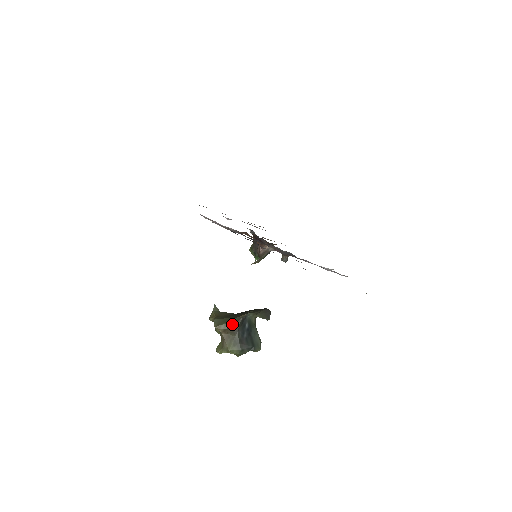
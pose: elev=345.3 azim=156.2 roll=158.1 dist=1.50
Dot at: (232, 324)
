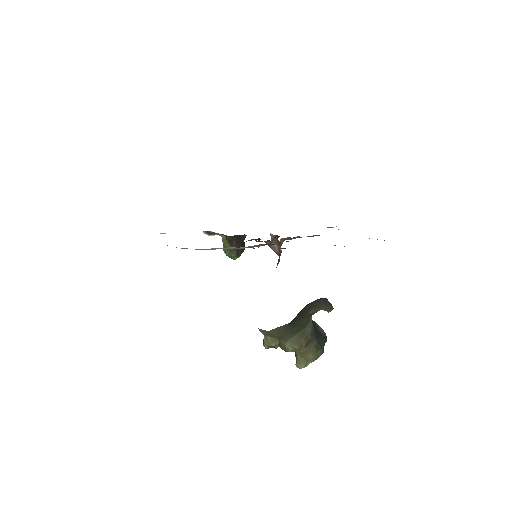
Dot at: (309, 334)
